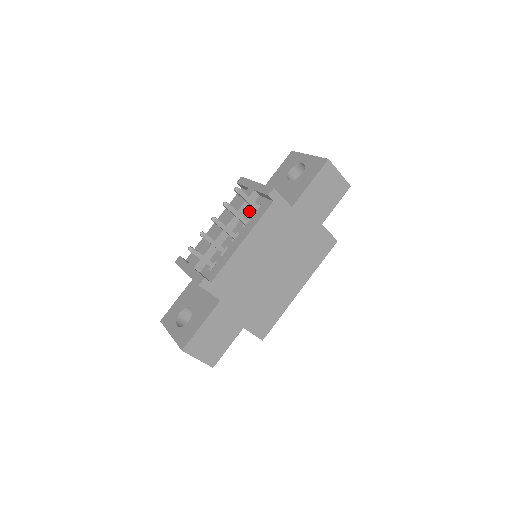
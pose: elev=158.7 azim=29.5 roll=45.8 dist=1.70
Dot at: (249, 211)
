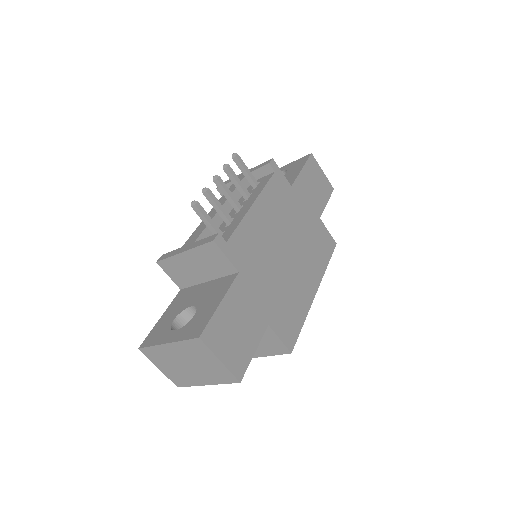
Dot at: occluded
